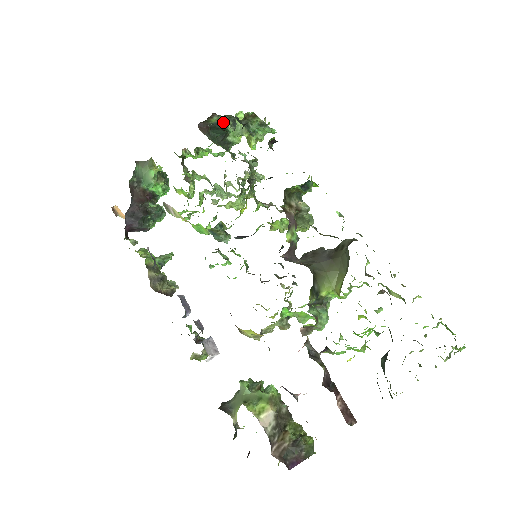
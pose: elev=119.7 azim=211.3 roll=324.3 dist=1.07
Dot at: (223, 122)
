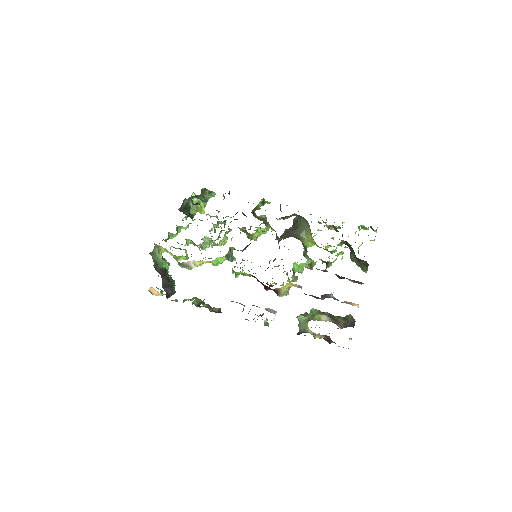
Dot at: (188, 203)
